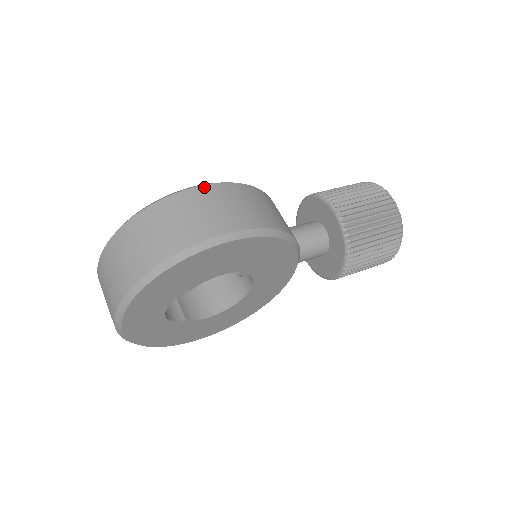
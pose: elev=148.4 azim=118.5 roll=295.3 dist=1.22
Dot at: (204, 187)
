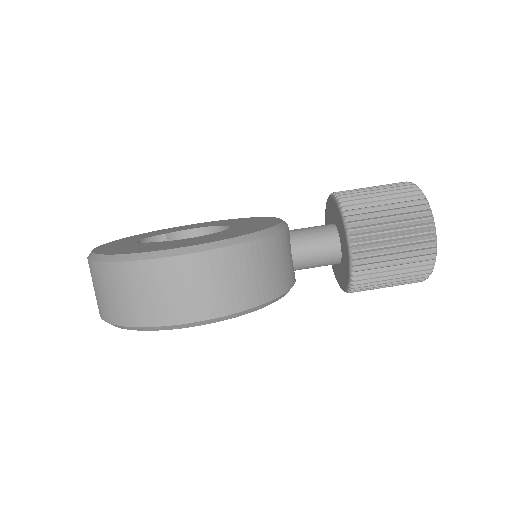
Dot at: (179, 259)
